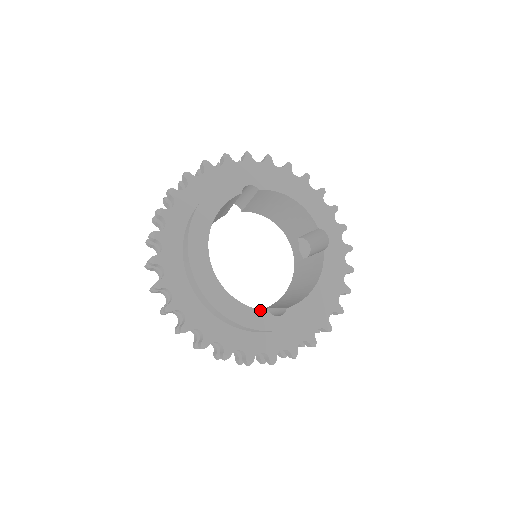
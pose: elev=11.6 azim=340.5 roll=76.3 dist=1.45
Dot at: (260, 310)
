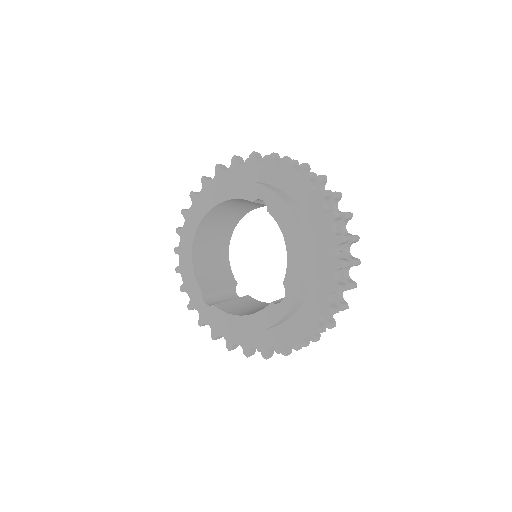
Dot at: (199, 286)
